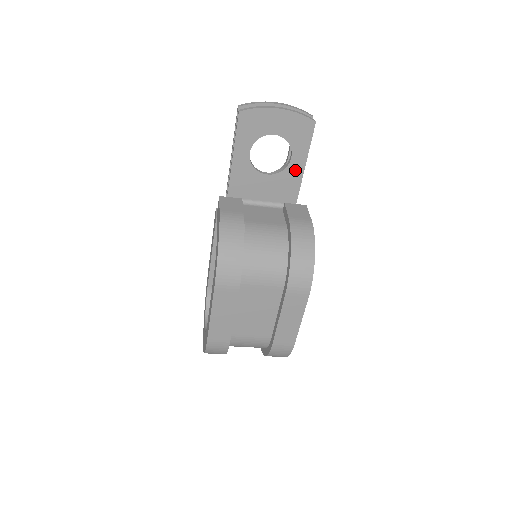
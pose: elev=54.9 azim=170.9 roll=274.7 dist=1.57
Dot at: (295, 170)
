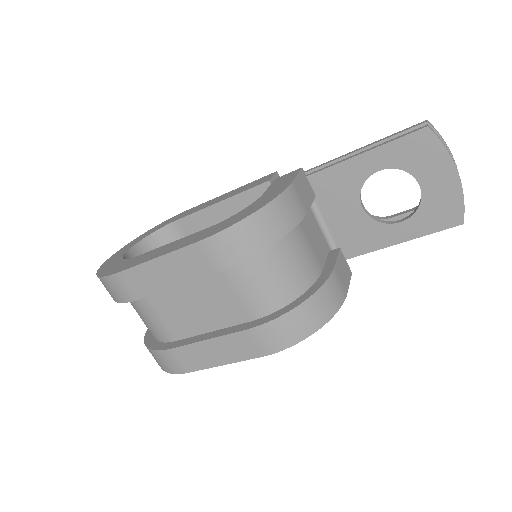
Dot at: (387, 235)
